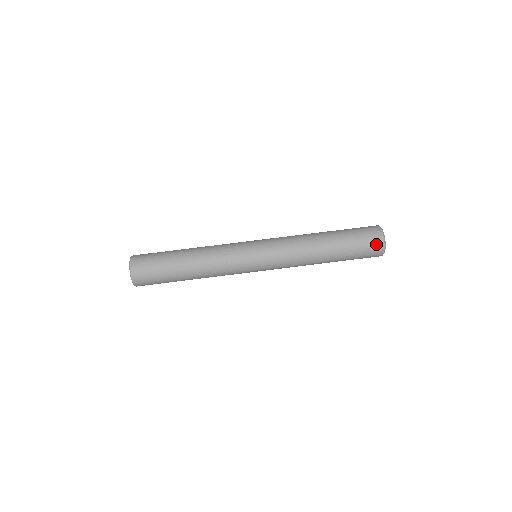
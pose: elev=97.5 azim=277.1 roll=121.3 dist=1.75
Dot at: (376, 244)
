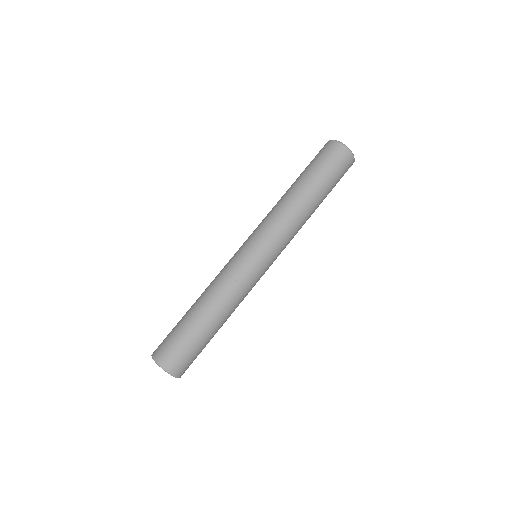
Dot at: (337, 151)
